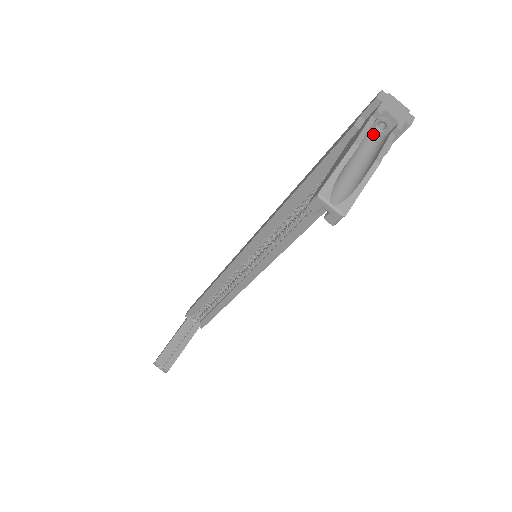
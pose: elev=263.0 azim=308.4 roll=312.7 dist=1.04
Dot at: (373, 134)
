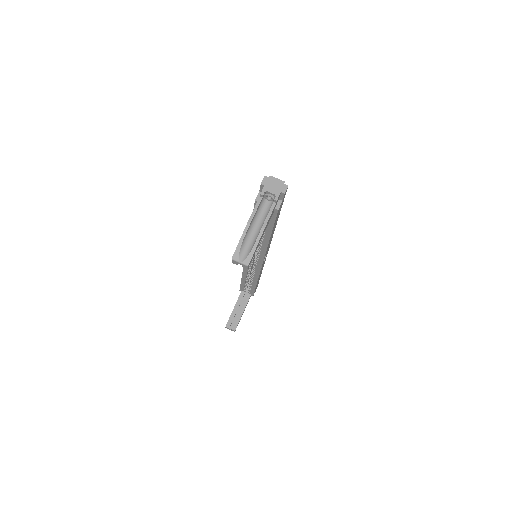
Dot at: (267, 202)
